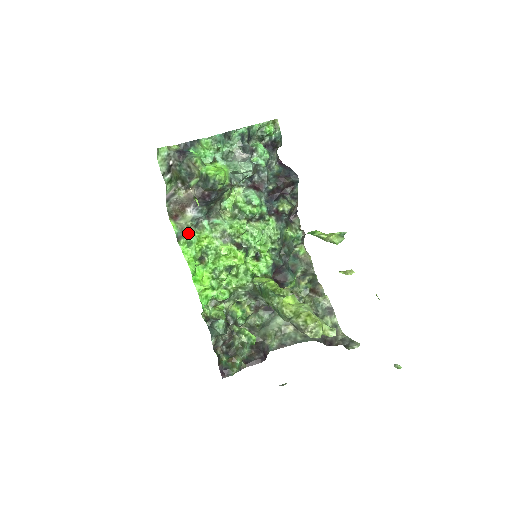
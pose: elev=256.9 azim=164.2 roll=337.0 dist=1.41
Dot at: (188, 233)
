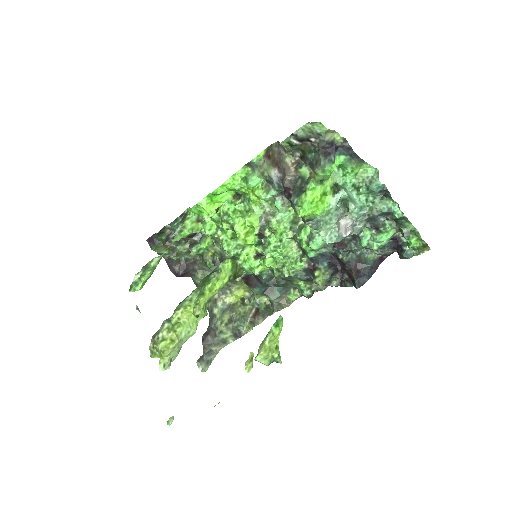
Dot at: (258, 174)
